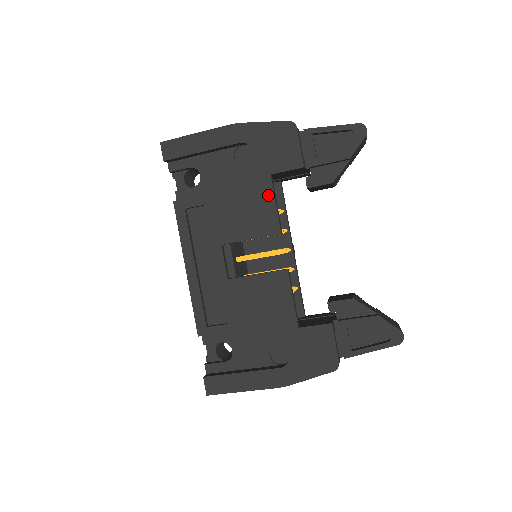
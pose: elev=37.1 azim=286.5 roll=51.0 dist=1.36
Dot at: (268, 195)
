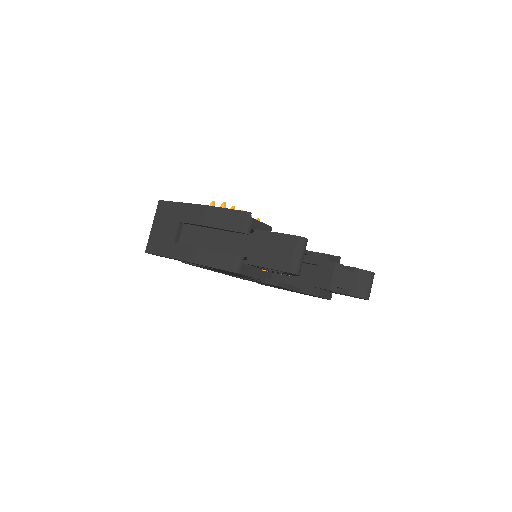
Dot at: occluded
